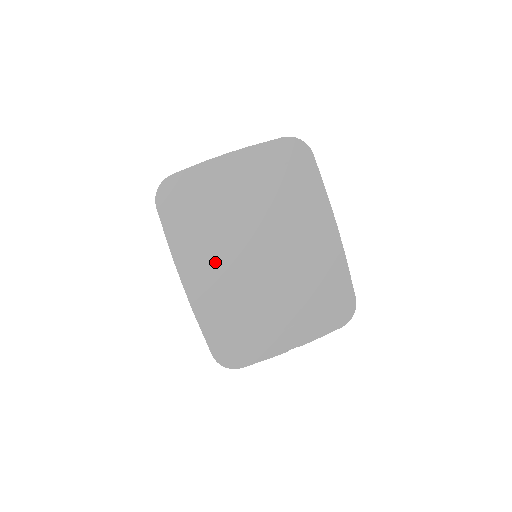
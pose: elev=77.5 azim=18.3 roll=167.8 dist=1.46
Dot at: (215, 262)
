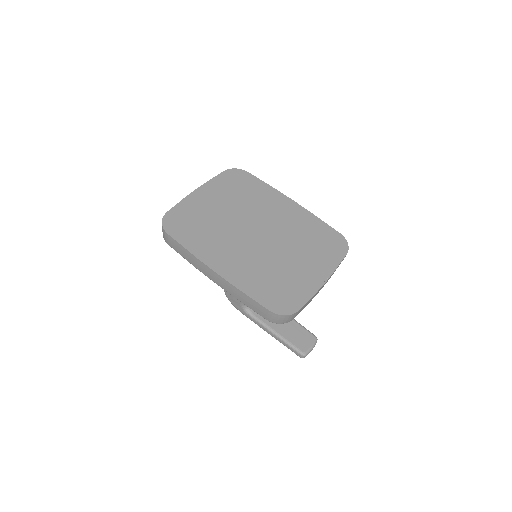
Dot at: (228, 249)
